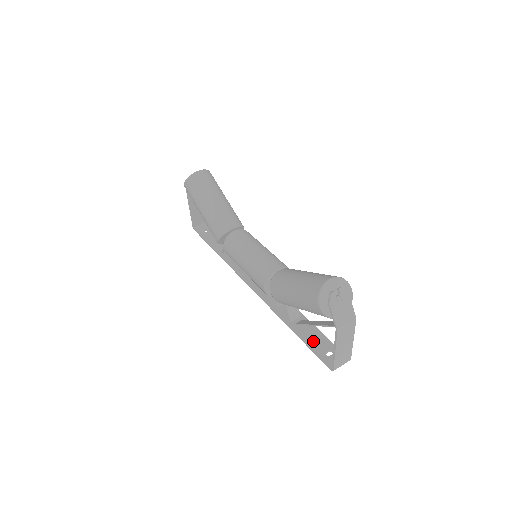
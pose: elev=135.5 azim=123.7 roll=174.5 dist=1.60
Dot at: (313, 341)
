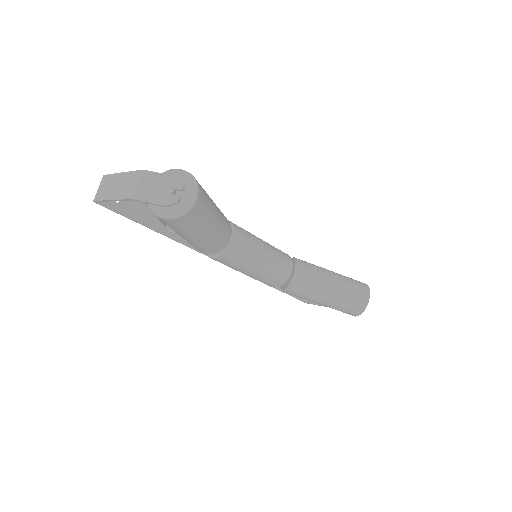
Dot at: occluded
